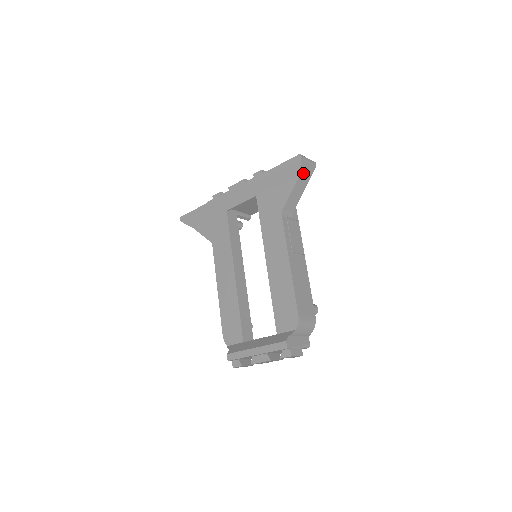
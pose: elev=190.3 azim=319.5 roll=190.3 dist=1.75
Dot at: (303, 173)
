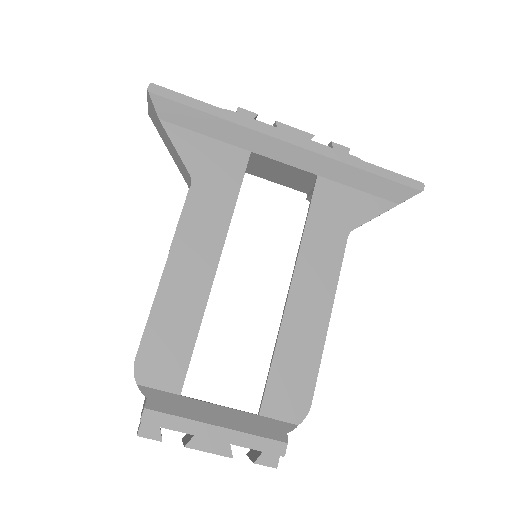
Dot at: occluded
